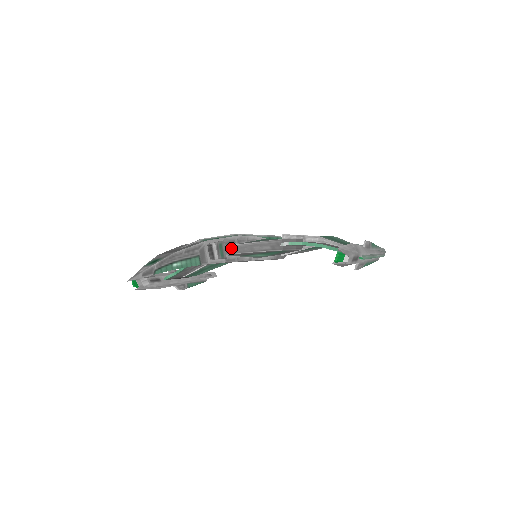
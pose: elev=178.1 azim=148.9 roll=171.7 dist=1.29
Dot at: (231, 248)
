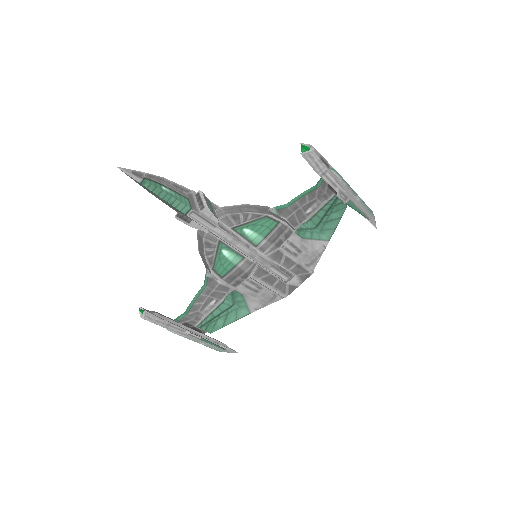
Dot at: (221, 211)
